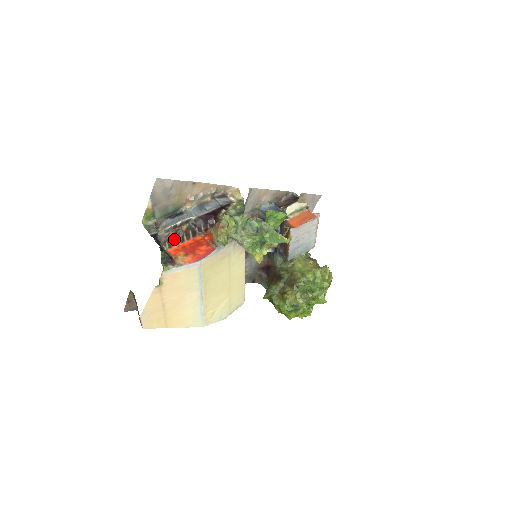
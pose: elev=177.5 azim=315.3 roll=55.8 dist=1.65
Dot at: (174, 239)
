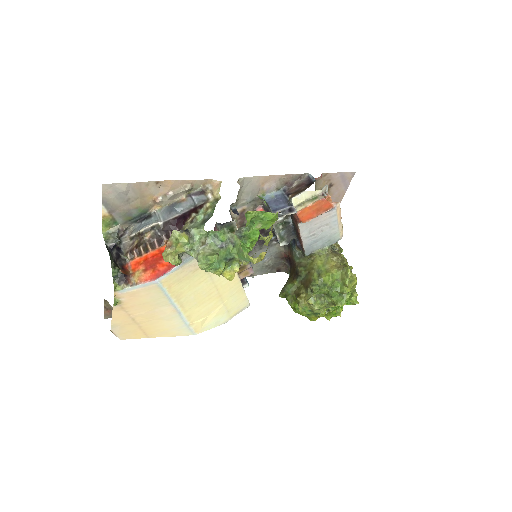
Dot at: (136, 249)
